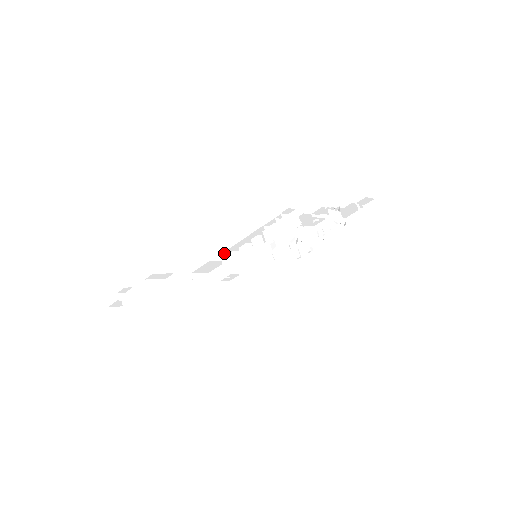
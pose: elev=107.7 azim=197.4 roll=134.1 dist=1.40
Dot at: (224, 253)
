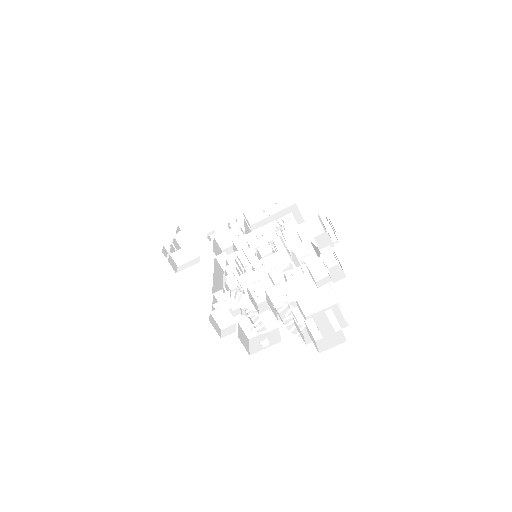
Dot at: (217, 256)
